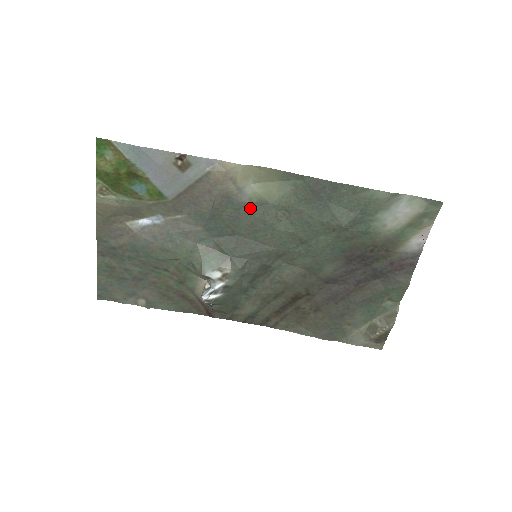
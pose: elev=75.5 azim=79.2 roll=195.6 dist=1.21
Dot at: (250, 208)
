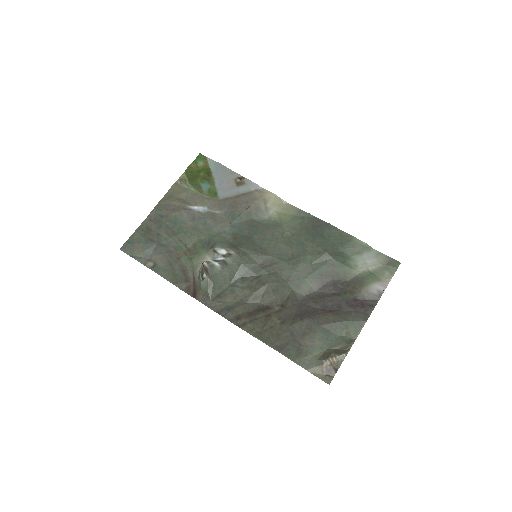
Dot at: (267, 223)
